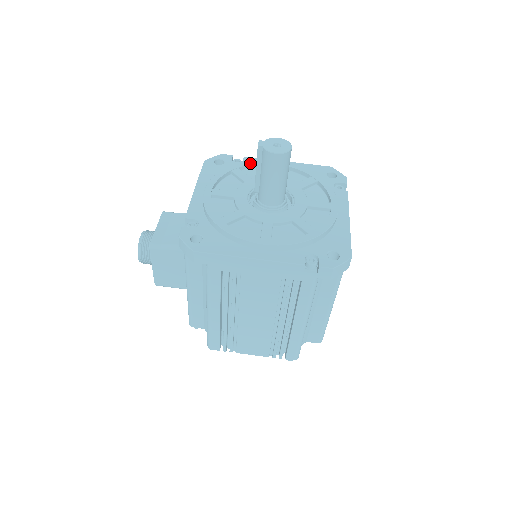
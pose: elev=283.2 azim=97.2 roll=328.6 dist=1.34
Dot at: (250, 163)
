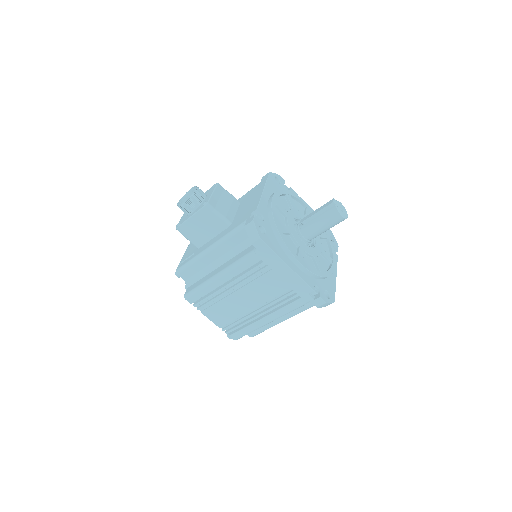
Dot at: (297, 197)
